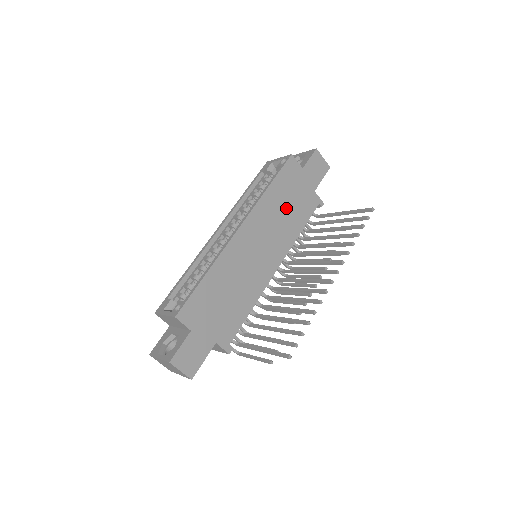
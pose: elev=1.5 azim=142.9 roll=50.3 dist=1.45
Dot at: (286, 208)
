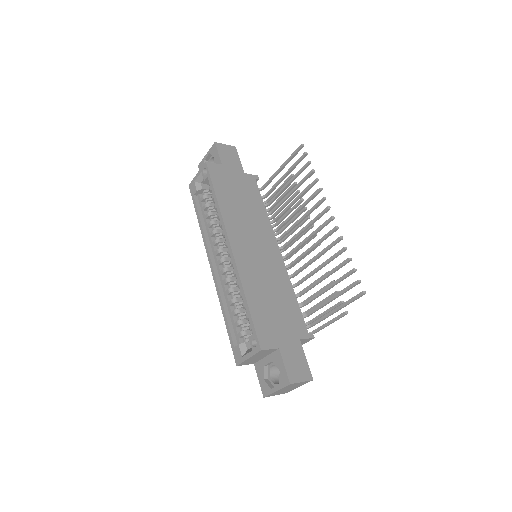
Dot at: (241, 203)
